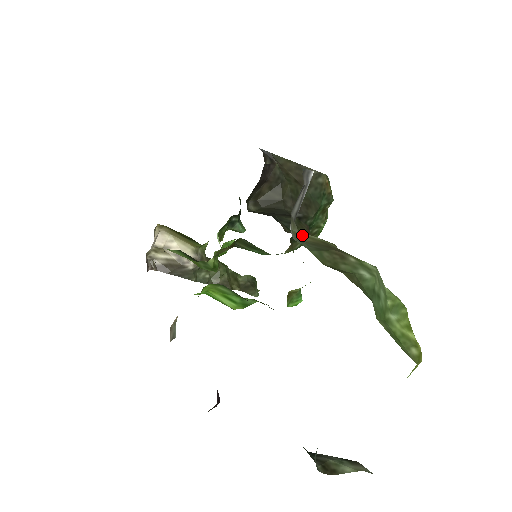
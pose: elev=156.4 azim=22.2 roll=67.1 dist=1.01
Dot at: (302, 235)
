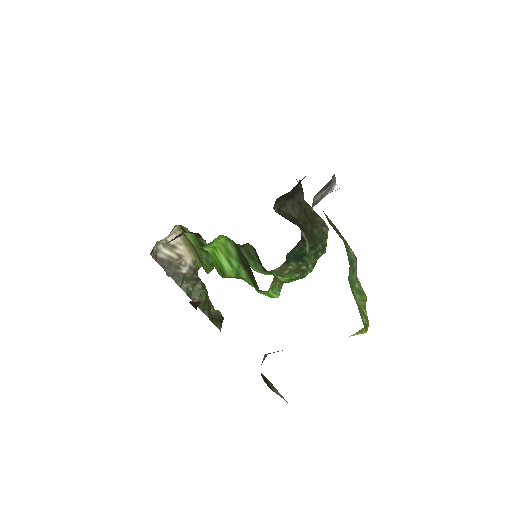
Dot at: occluded
